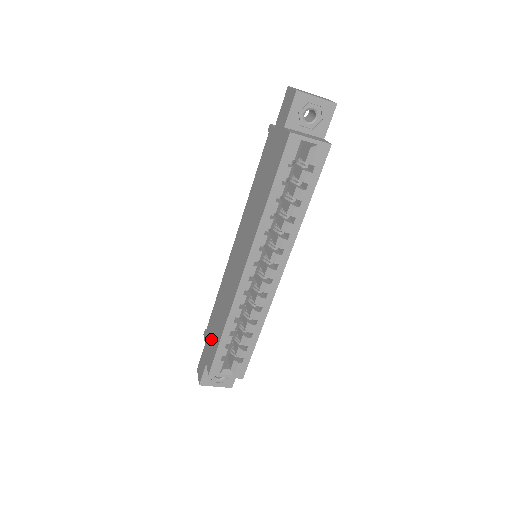
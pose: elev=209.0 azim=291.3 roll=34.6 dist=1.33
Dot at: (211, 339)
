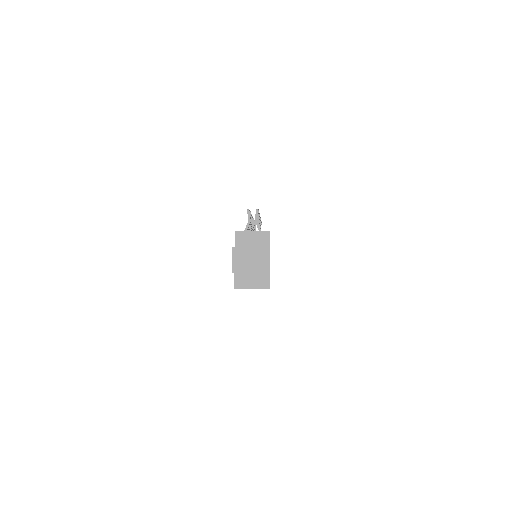
Dot at: occluded
